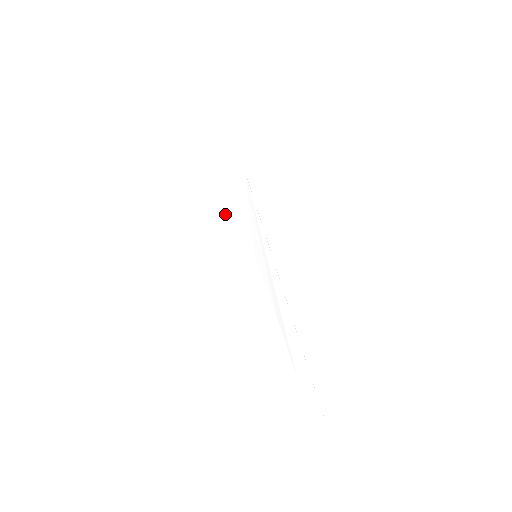
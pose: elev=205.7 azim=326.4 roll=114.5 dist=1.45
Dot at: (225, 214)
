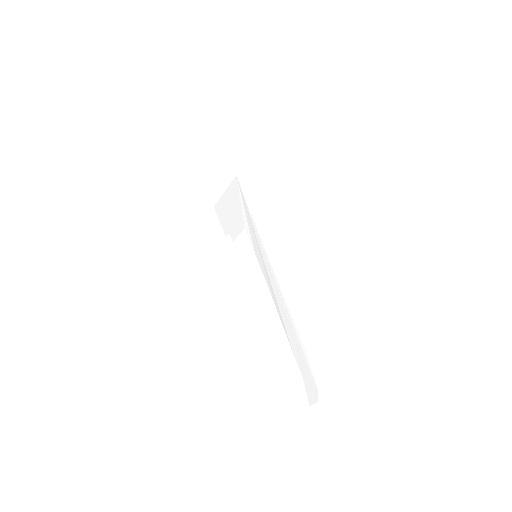
Dot at: (230, 217)
